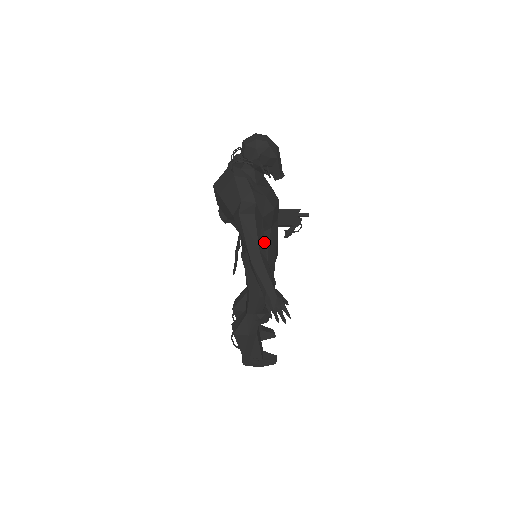
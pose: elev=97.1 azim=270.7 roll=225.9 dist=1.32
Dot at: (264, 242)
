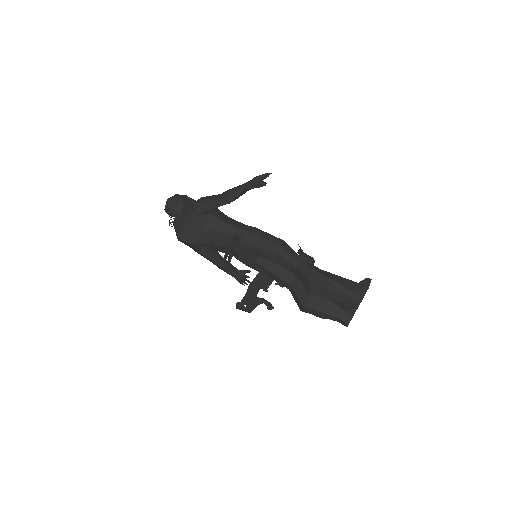
Dot at: occluded
